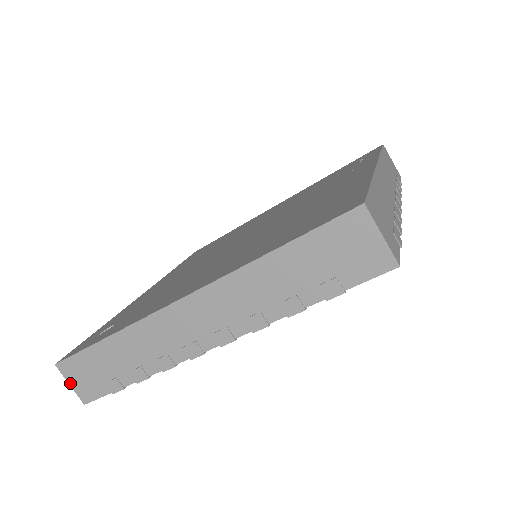
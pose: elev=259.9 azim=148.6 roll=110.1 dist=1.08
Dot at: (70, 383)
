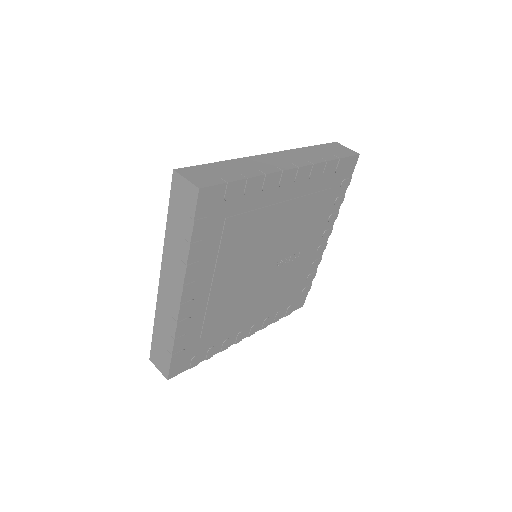
Dot at: (158, 368)
